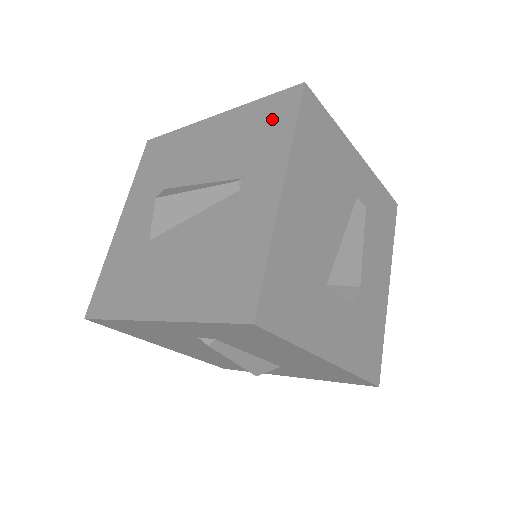
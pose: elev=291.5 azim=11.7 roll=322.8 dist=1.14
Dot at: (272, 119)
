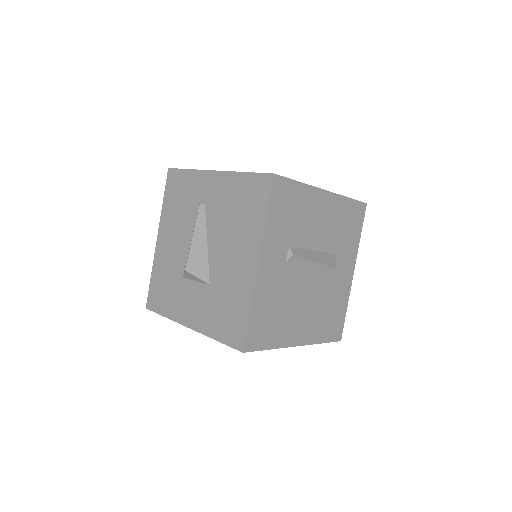
Dot at: (177, 188)
